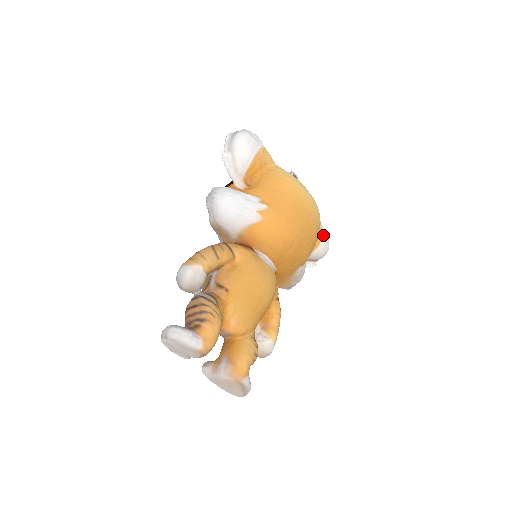
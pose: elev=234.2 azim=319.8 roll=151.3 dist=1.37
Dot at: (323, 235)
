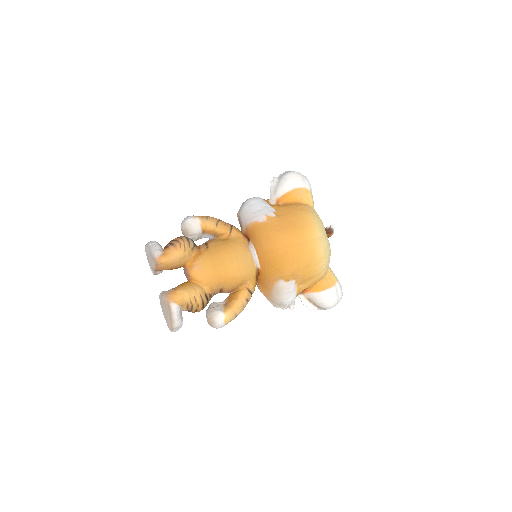
Dot at: (332, 287)
